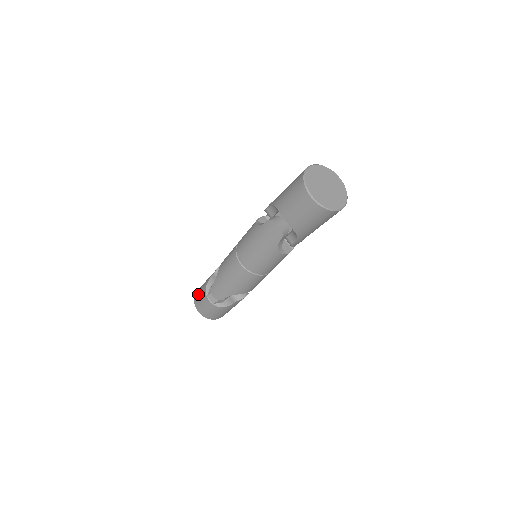
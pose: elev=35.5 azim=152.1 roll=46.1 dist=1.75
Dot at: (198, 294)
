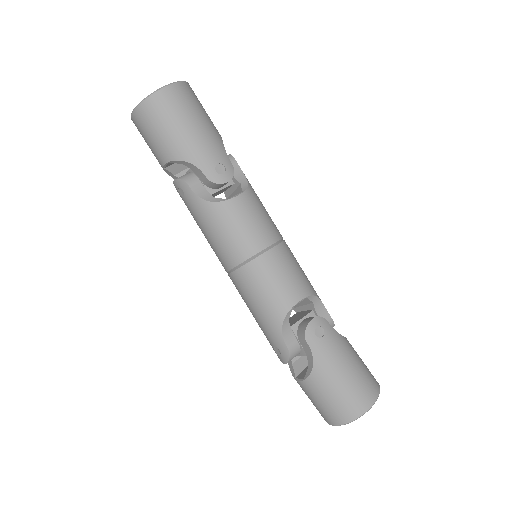
Dot at: occluded
